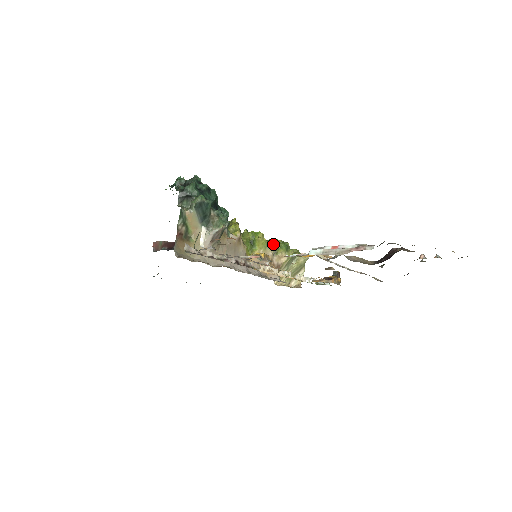
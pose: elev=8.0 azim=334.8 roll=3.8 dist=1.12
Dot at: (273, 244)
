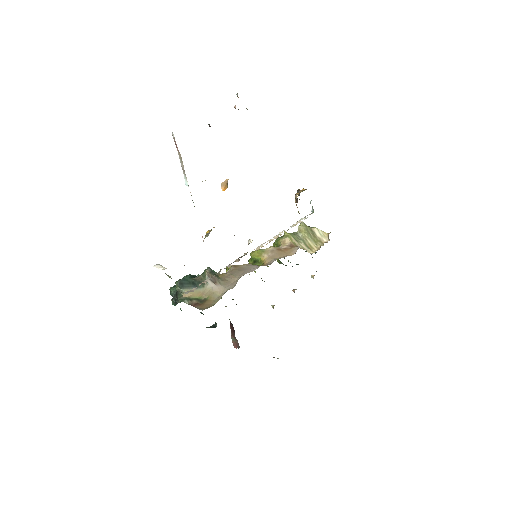
Dot at: occluded
